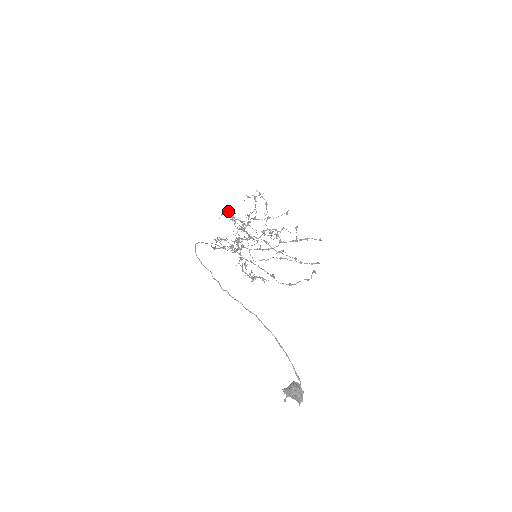
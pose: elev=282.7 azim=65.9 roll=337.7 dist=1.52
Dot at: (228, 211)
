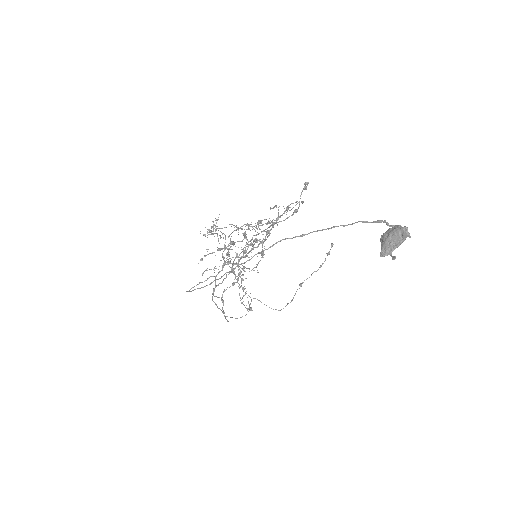
Dot at: occluded
